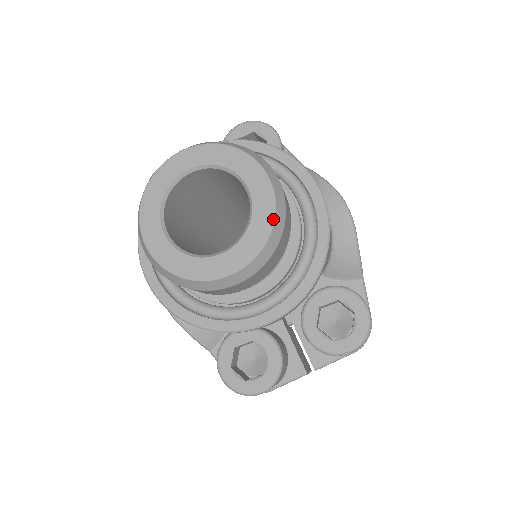
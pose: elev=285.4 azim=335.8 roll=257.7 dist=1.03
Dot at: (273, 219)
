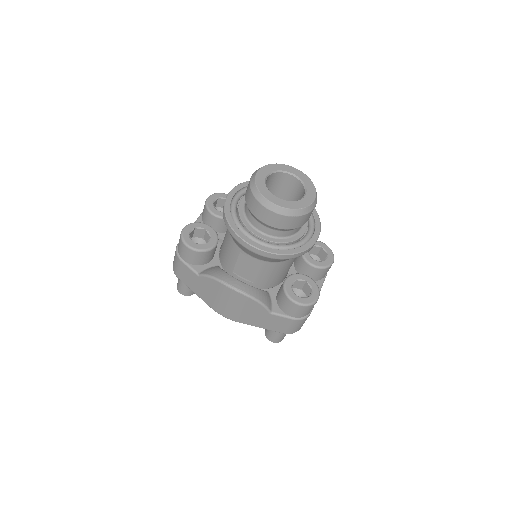
Dot at: (310, 179)
